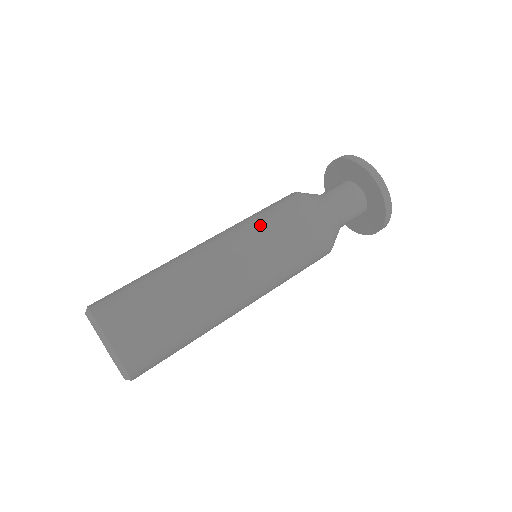
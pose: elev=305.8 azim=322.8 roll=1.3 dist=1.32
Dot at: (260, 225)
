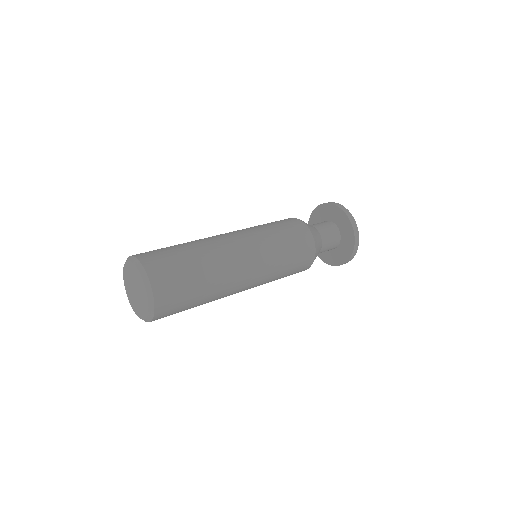
Dot at: (278, 252)
